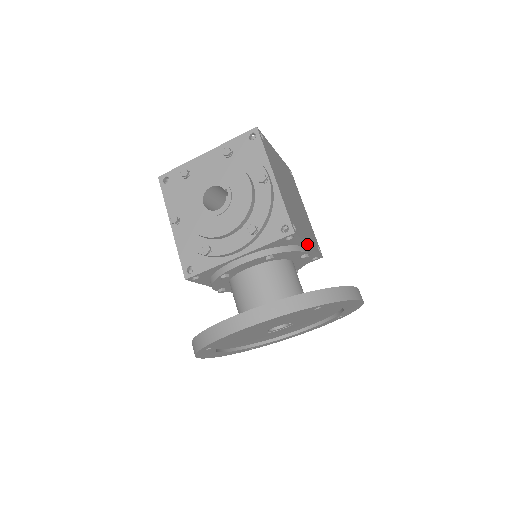
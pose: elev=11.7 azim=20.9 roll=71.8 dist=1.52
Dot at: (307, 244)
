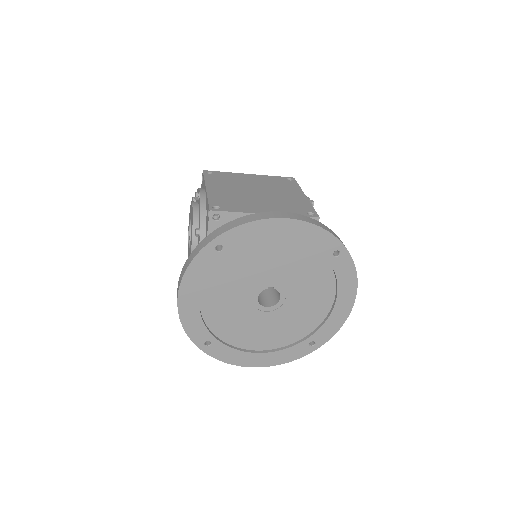
Dot at: occluded
